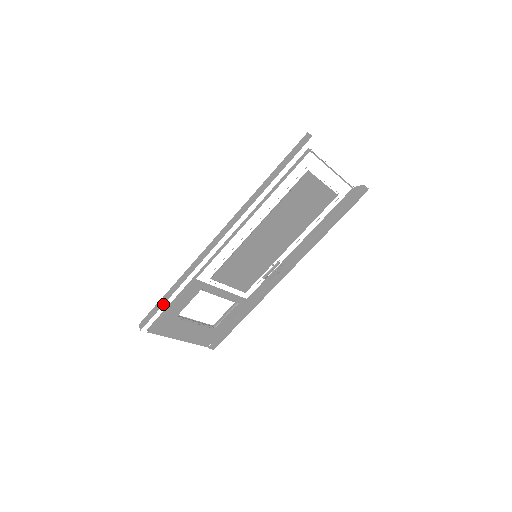
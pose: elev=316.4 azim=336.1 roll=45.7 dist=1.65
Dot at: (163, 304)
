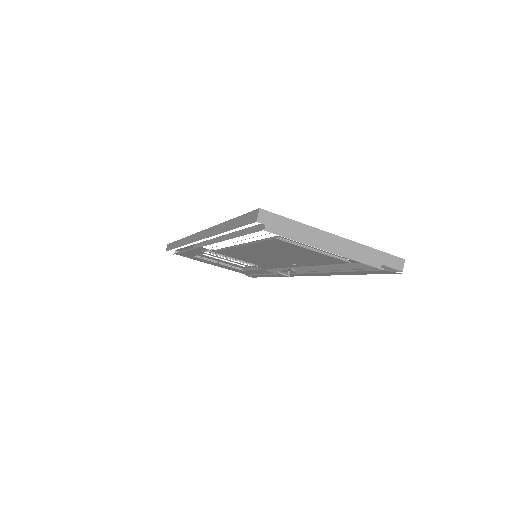
Dot at: (173, 248)
